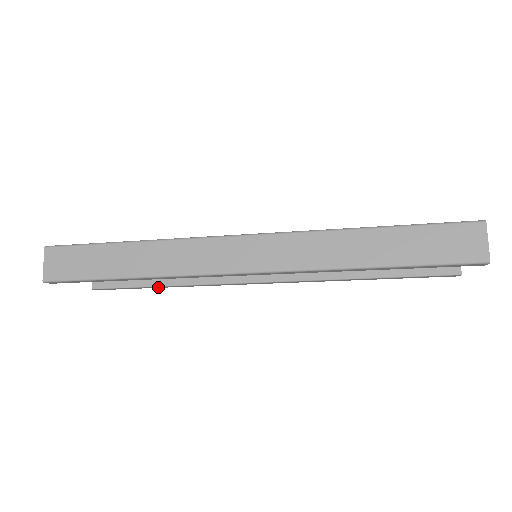
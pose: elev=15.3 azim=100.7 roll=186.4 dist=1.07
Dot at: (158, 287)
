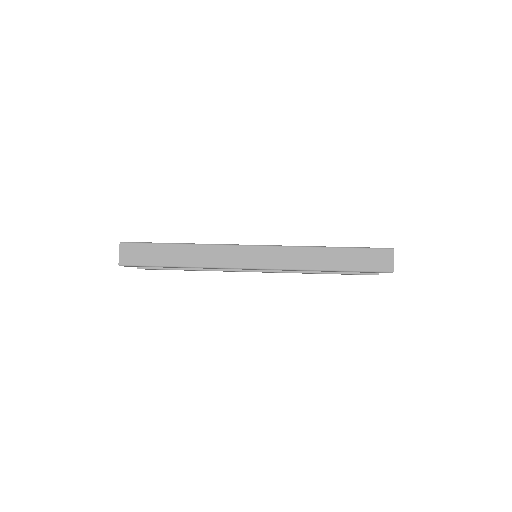
Dot at: (184, 270)
